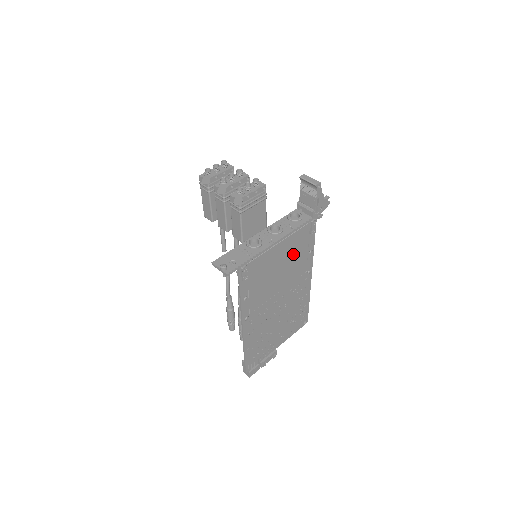
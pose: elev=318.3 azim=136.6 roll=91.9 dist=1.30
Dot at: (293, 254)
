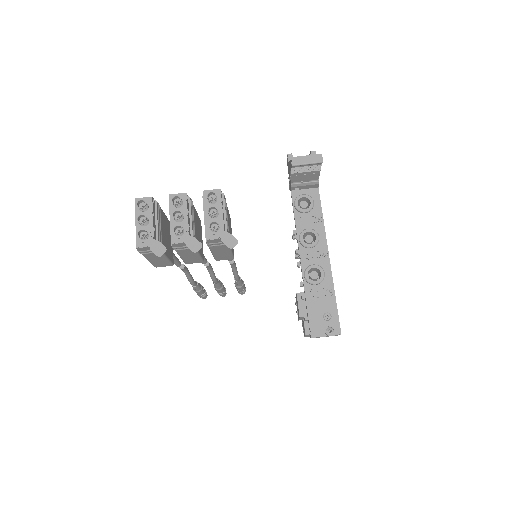
Dot at: occluded
